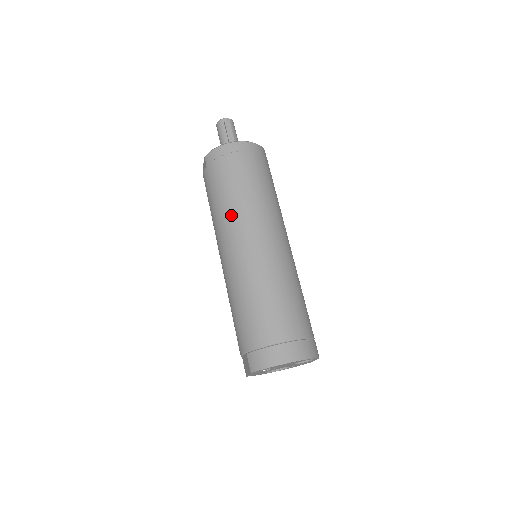
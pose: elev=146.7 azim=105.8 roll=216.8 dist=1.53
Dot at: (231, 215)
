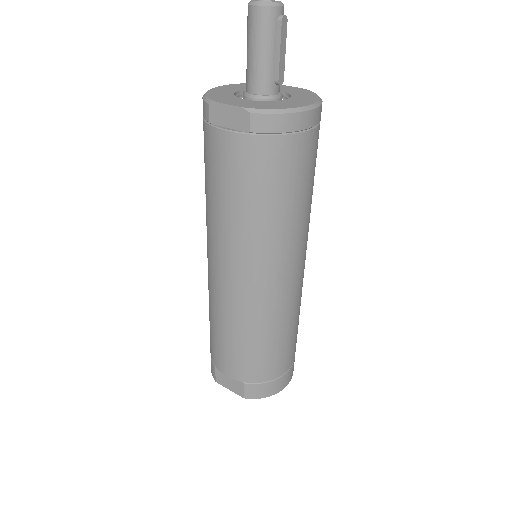
Dot at: (276, 238)
